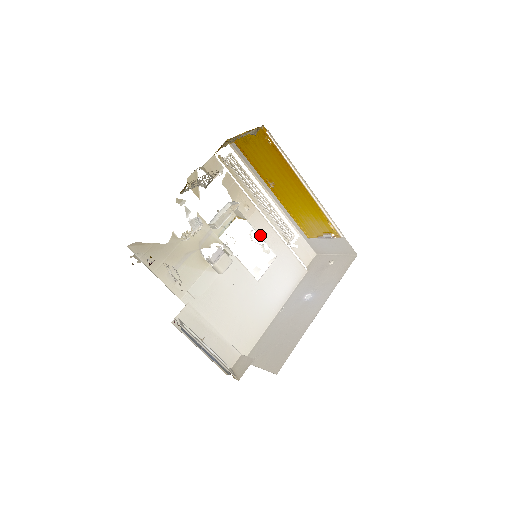
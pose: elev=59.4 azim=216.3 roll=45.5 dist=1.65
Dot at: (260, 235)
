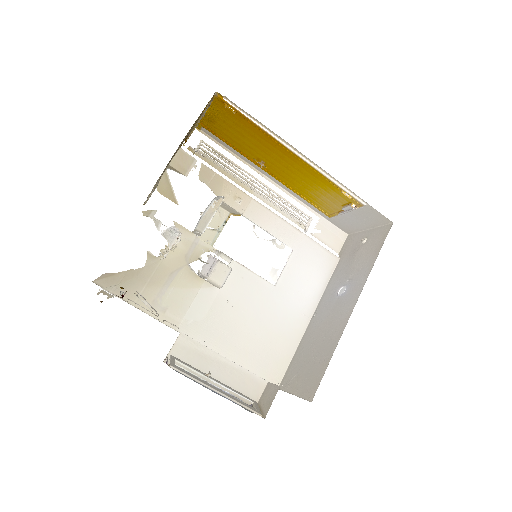
Dot at: (264, 229)
